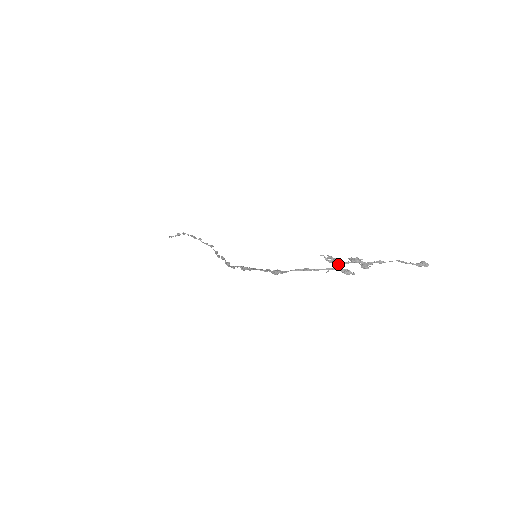
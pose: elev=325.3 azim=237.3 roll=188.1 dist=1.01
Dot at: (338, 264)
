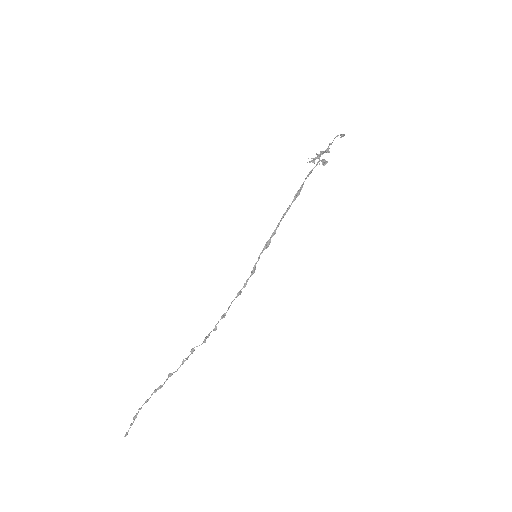
Dot at: (319, 156)
